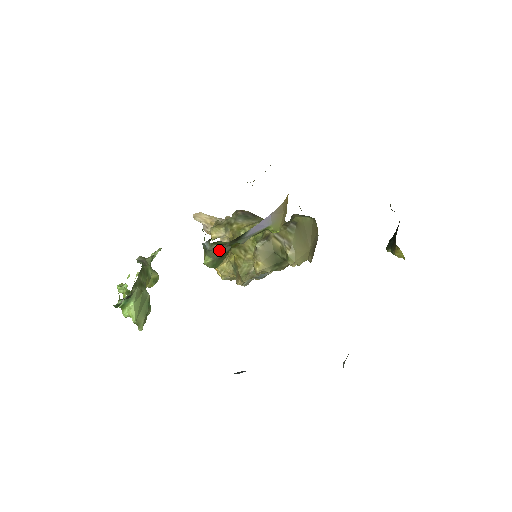
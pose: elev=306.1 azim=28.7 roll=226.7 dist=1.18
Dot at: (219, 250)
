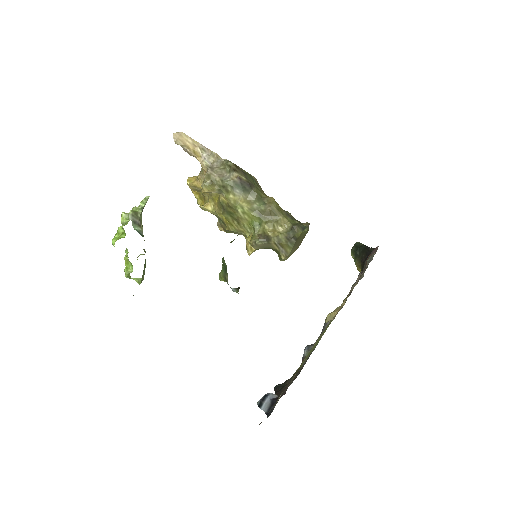
Dot at: occluded
